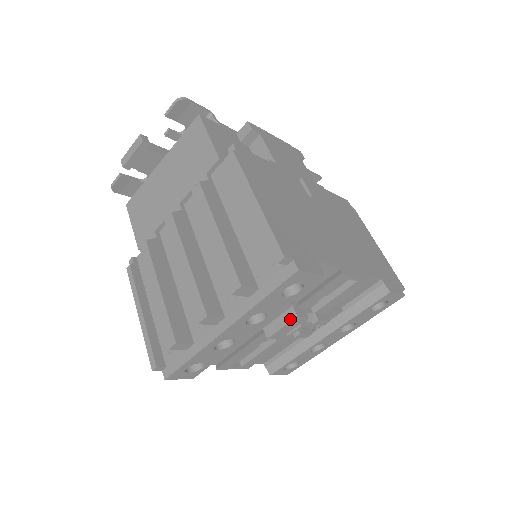
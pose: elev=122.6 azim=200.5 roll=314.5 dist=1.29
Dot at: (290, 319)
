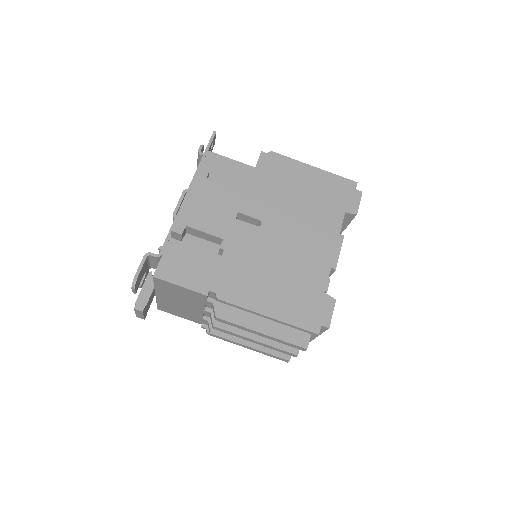
Dot at: occluded
